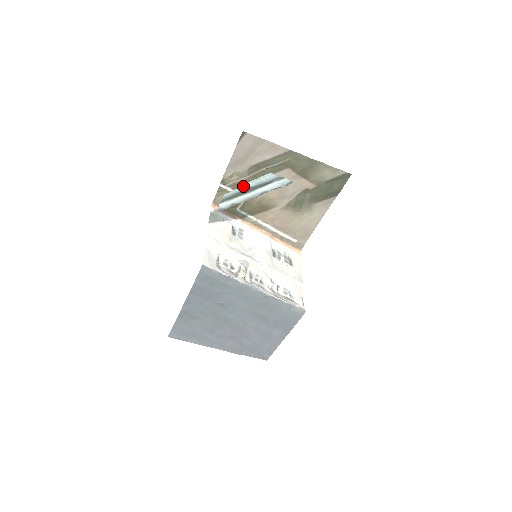
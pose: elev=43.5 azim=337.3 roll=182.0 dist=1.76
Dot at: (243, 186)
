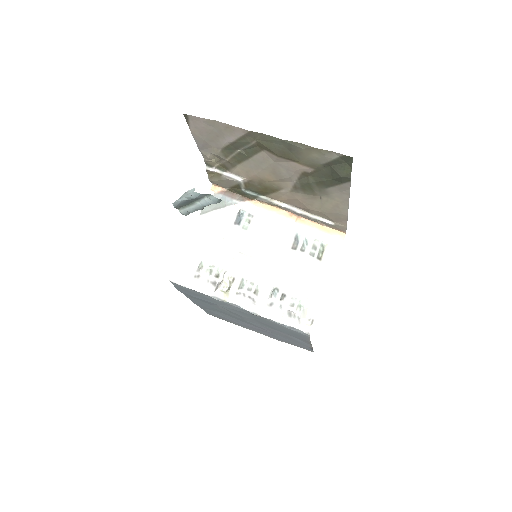
Dot at: (179, 199)
